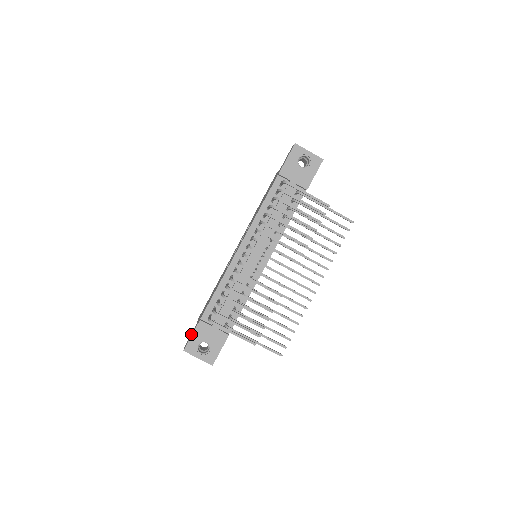
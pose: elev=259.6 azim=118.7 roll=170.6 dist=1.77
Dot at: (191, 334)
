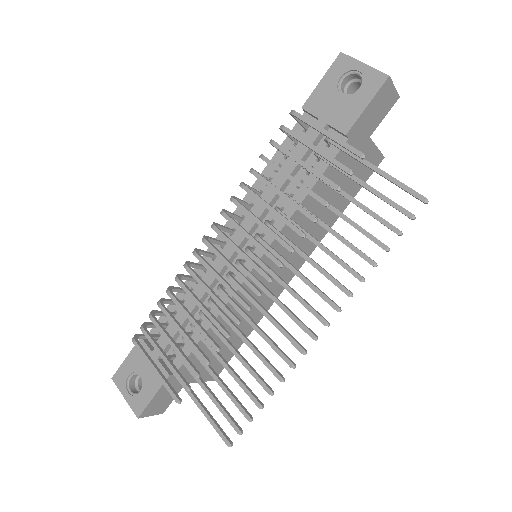
Dot at: occluded
